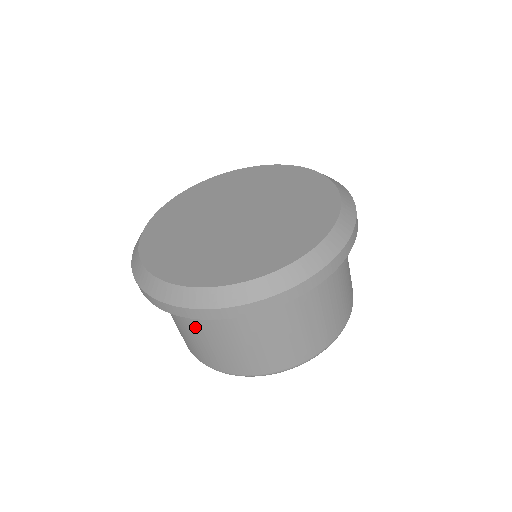
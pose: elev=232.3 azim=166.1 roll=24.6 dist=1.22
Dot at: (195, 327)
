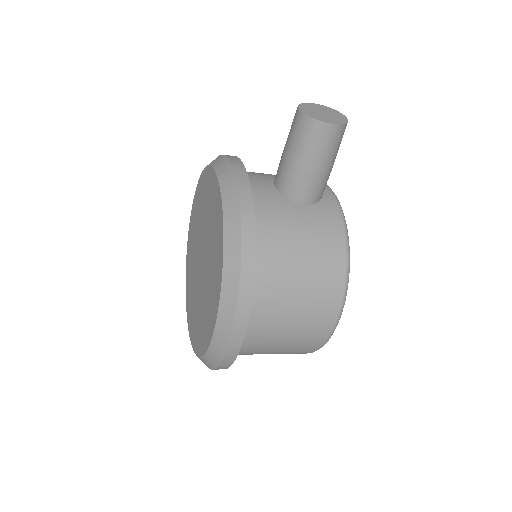
Dot at: occluded
